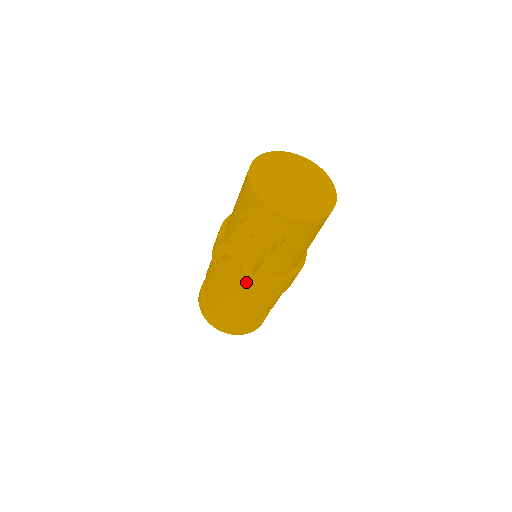
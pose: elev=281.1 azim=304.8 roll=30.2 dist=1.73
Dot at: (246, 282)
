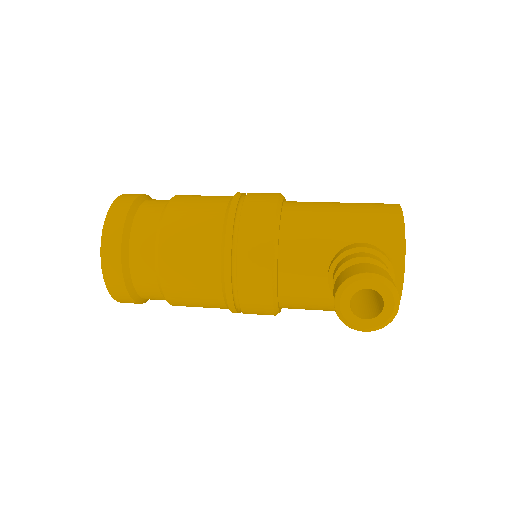
Dot at: (257, 287)
